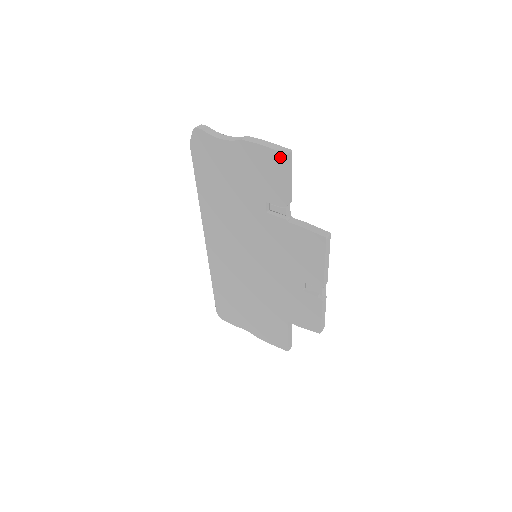
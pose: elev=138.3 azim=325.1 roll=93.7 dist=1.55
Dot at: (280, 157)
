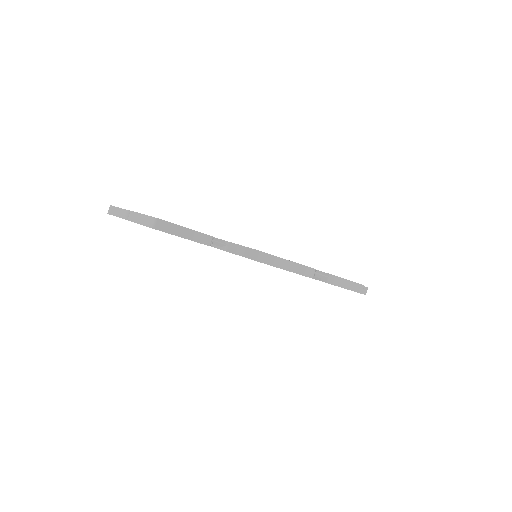
Dot at: occluded
